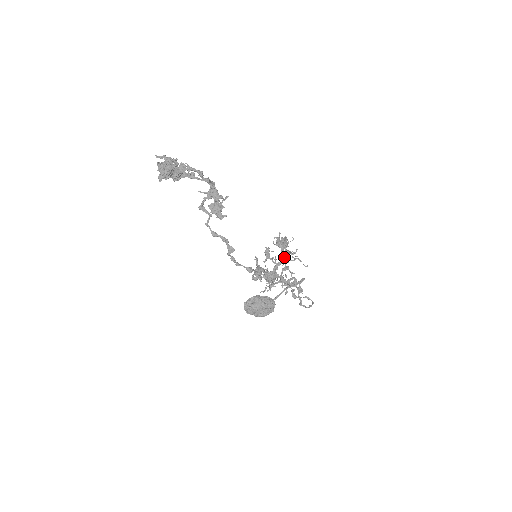
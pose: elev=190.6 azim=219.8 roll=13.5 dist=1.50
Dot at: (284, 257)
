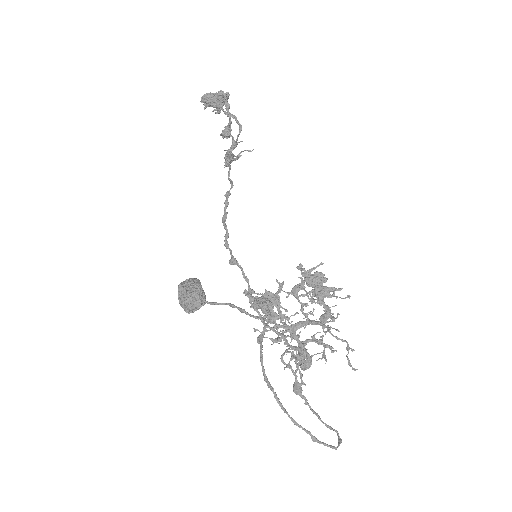
Dot at: (321, 316)
